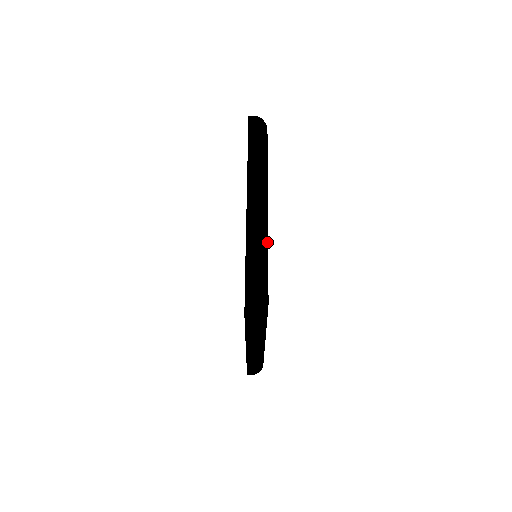
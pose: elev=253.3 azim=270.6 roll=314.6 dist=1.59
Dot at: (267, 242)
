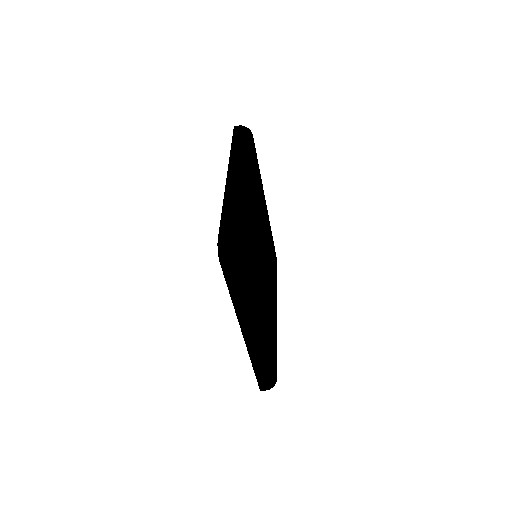
Dot at: (246, 204)
